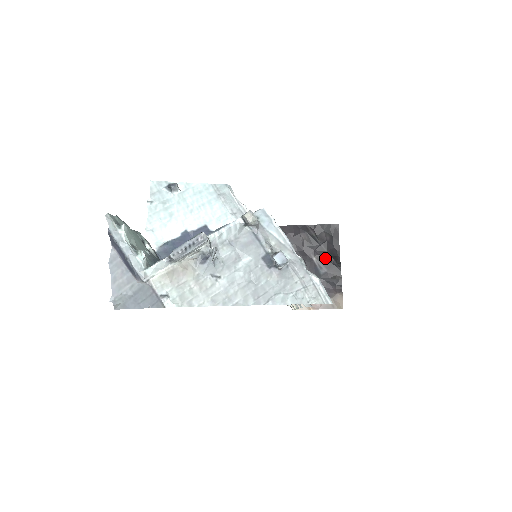
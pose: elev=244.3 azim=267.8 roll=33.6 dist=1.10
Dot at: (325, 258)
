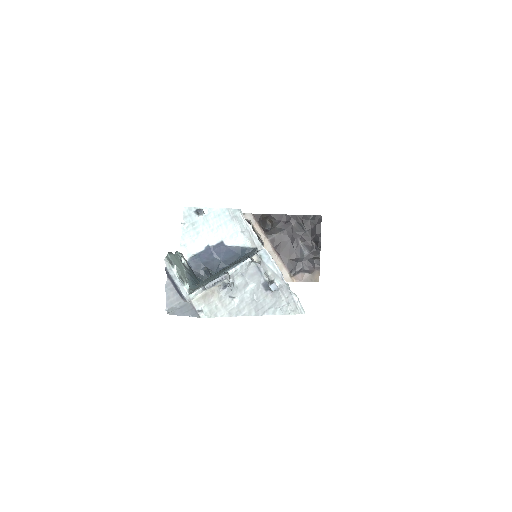
Dot at: (309, 242)
